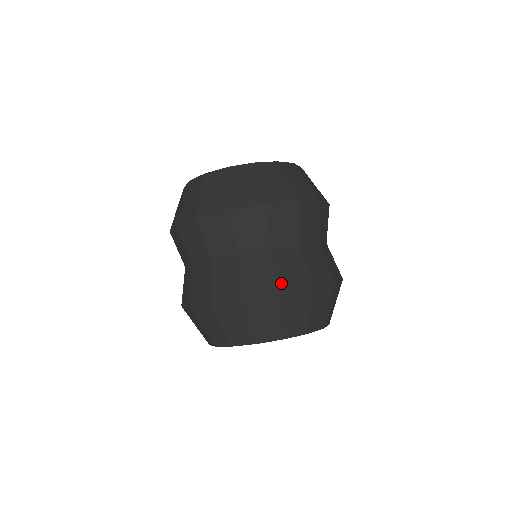
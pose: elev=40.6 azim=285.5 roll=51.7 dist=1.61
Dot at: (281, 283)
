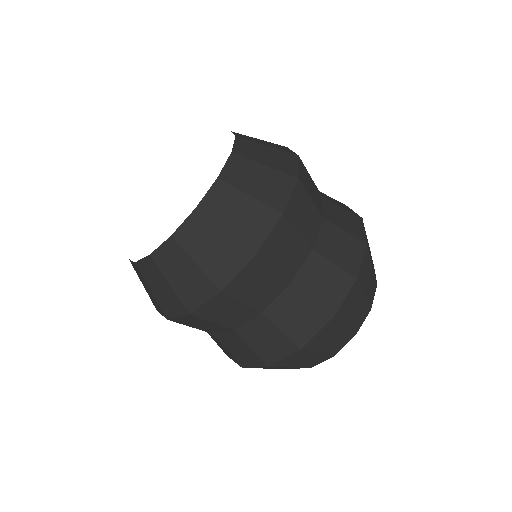
Dot at: (264, 359)
